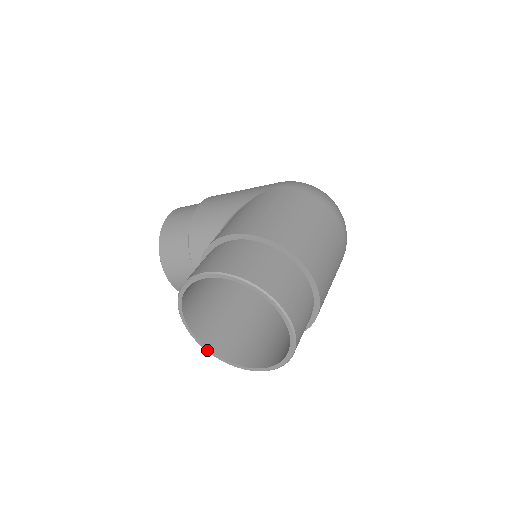
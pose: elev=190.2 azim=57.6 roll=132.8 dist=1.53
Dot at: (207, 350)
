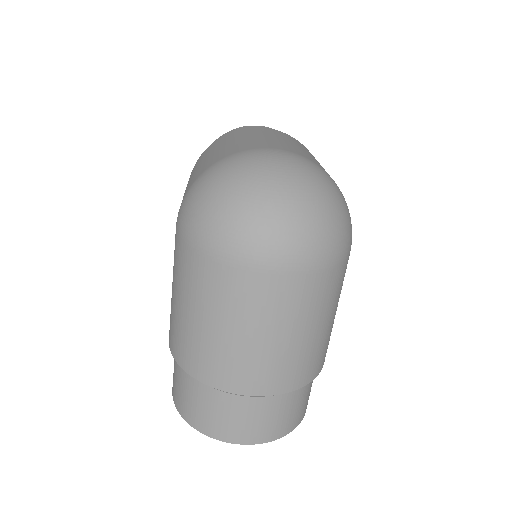
Dot at: occluded
